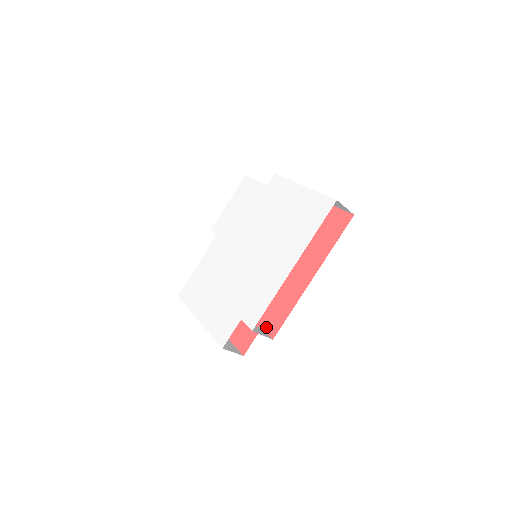
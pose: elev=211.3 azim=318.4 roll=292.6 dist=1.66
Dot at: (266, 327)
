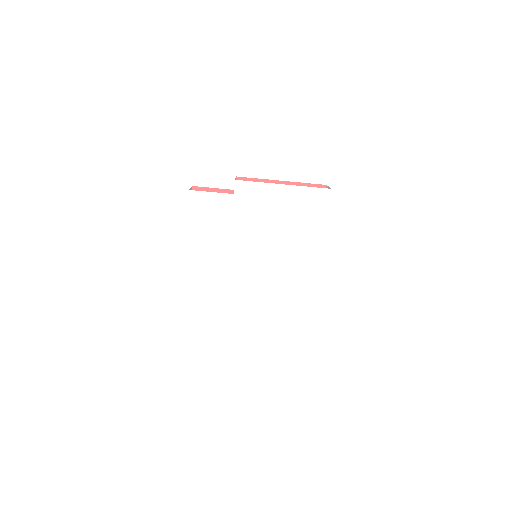
Dot at: occluded
